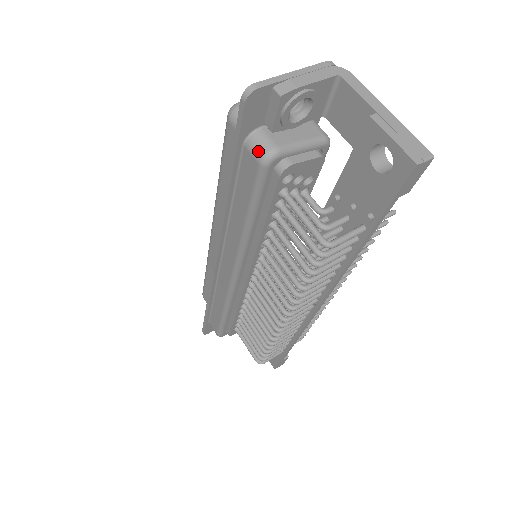
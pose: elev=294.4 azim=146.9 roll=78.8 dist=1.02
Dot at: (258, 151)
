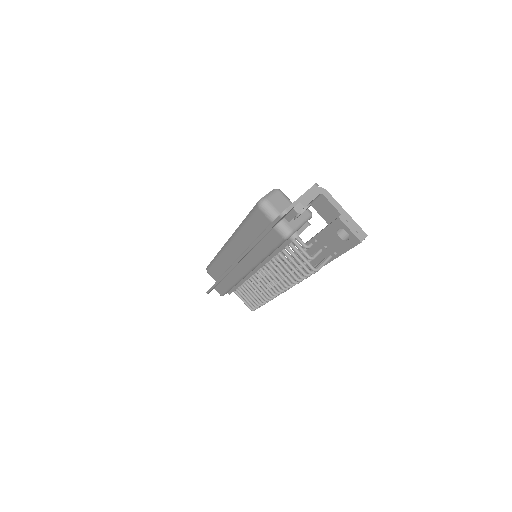
Dot at: (283, 233)
